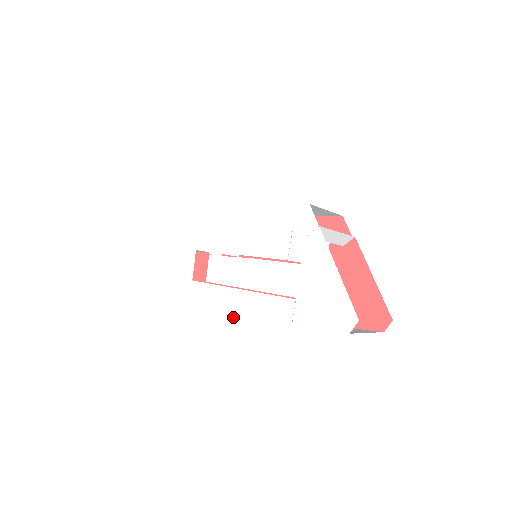
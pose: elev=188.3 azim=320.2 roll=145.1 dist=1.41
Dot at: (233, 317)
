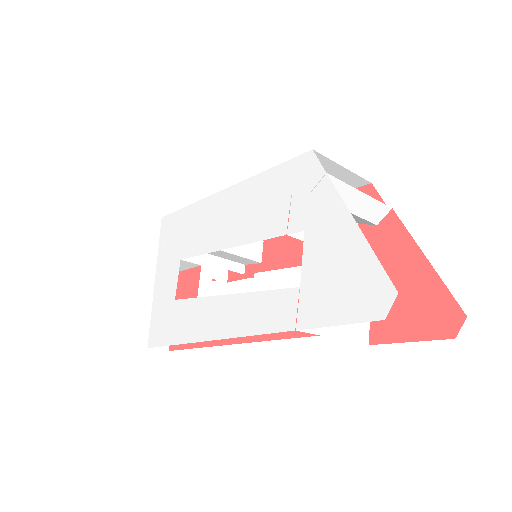
Dot at: (219, 336)
